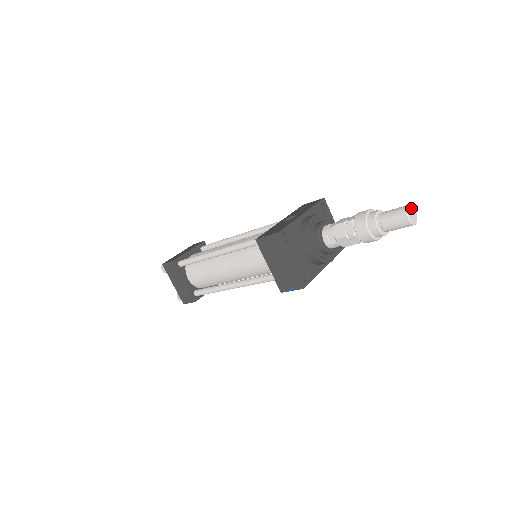
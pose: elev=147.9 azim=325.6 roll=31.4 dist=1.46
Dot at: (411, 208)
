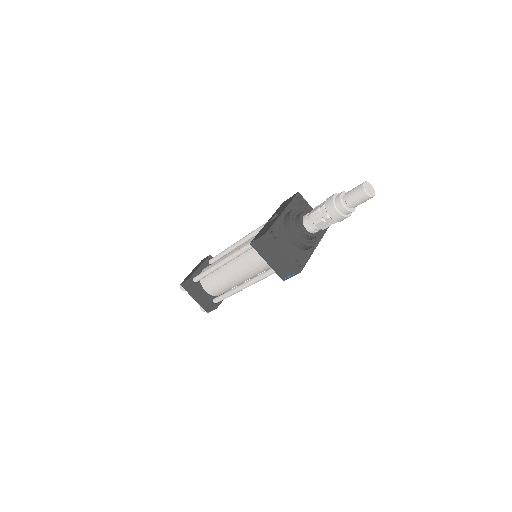
Dot at: (367, 184)
